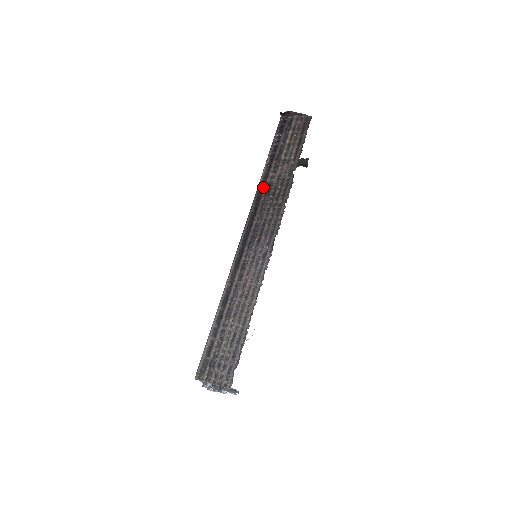
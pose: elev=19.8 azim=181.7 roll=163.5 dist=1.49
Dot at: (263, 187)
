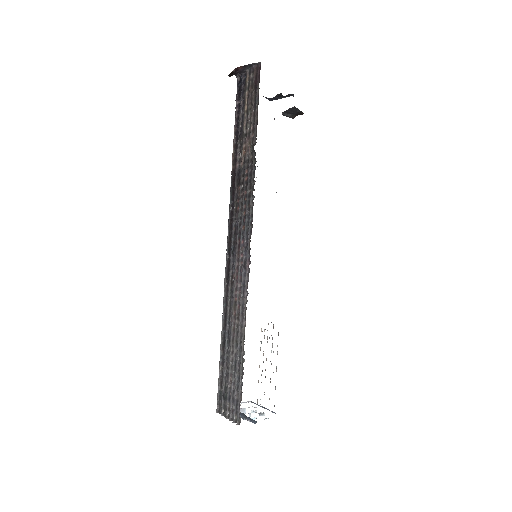
Dot at: (234, 176)
